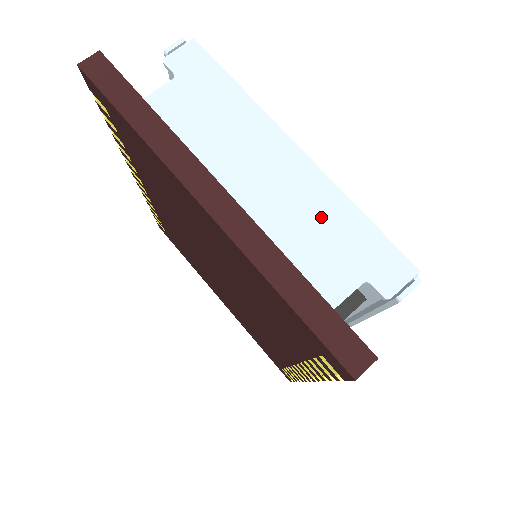
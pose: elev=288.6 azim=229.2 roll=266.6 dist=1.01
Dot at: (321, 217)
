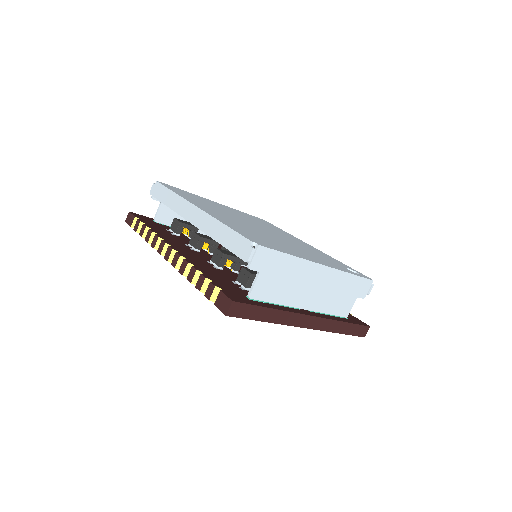
Dot at: (338, 288)
